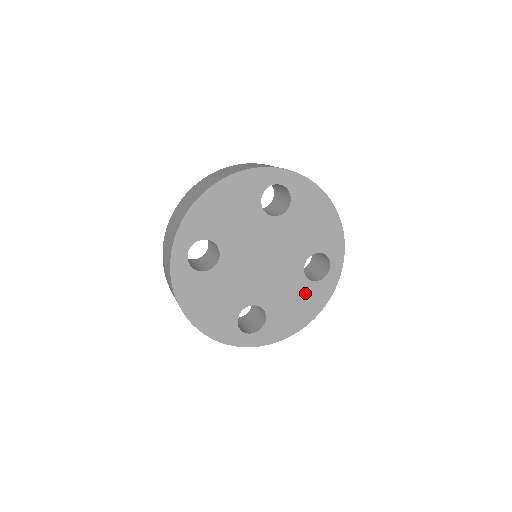
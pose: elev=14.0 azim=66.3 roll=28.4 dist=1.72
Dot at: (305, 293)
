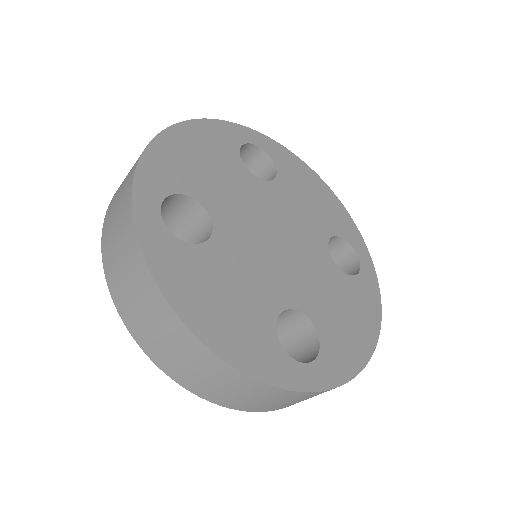
Dot at: (349, 293)
